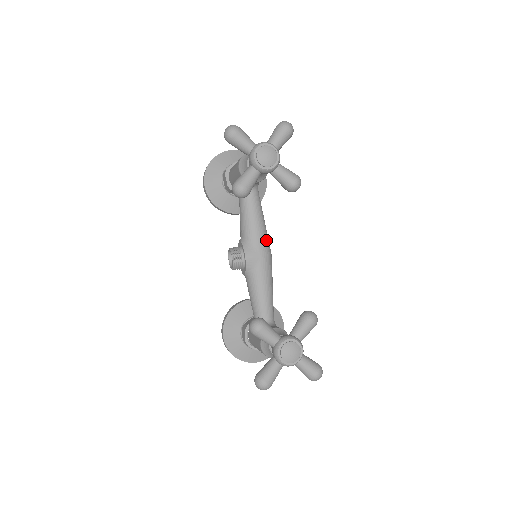
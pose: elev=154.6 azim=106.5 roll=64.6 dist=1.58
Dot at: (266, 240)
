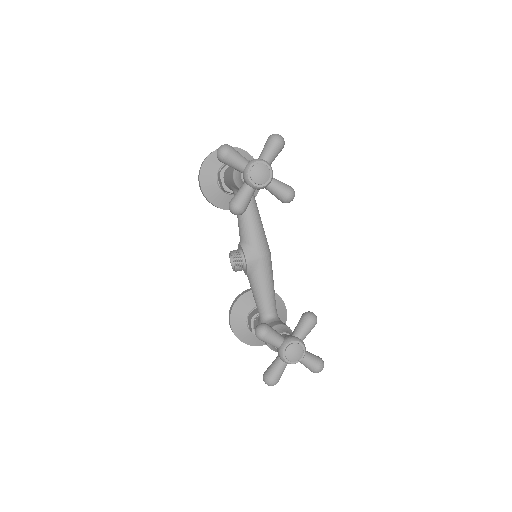
Dot at: (264, 242)
